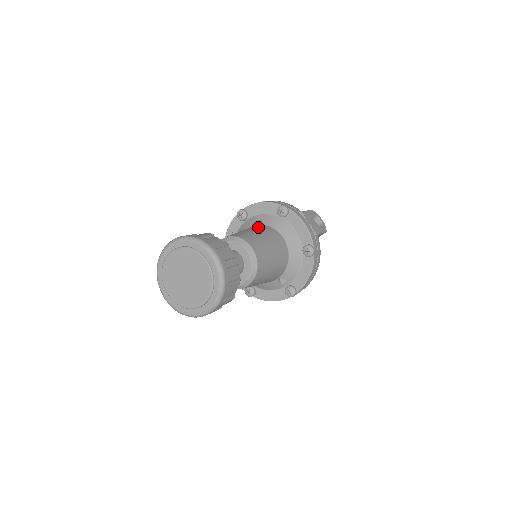
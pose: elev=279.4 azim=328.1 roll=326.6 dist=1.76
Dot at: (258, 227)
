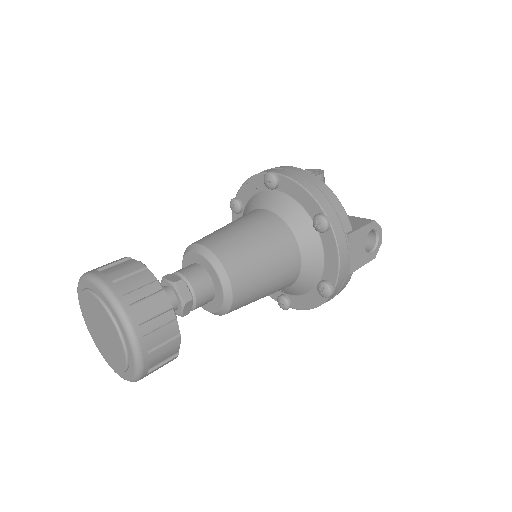
Dot at: (273, 230)
